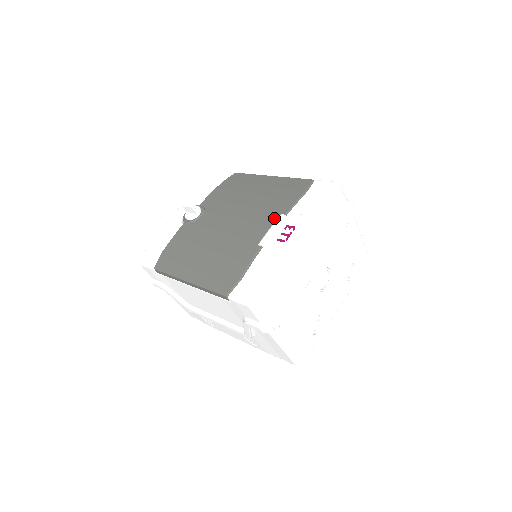
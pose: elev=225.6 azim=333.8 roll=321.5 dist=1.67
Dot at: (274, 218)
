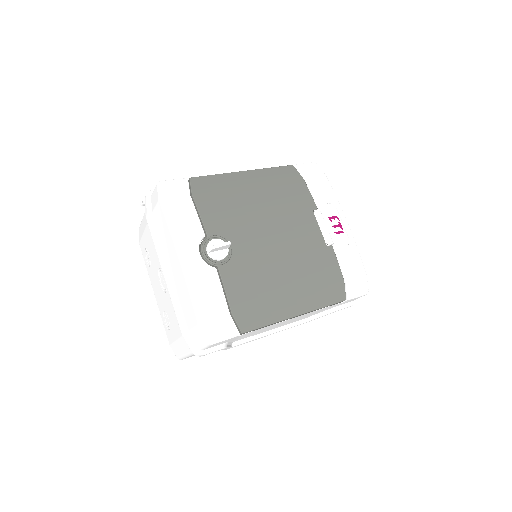
Dot at: (313, 216)
